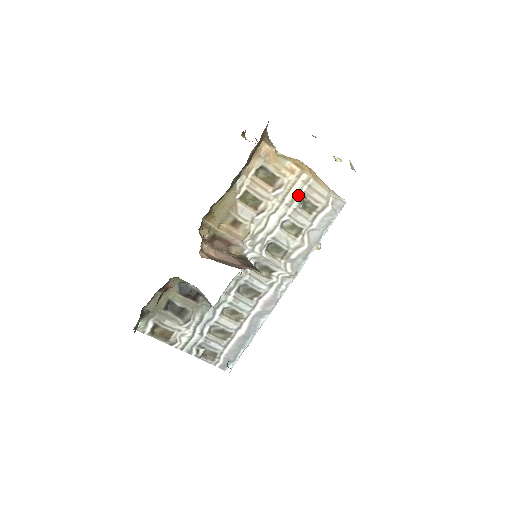
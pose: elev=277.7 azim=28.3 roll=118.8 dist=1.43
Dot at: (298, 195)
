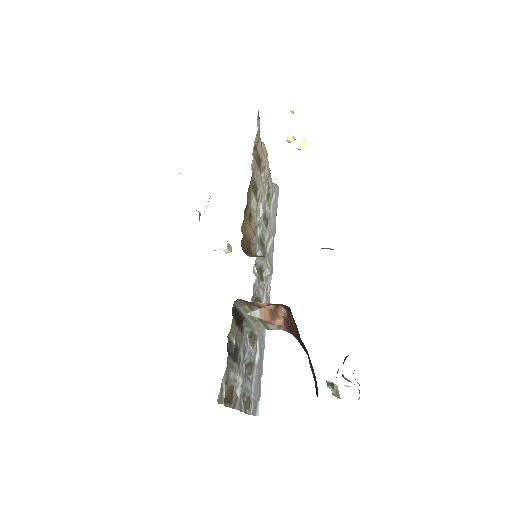
Dot at: (266, 180)
